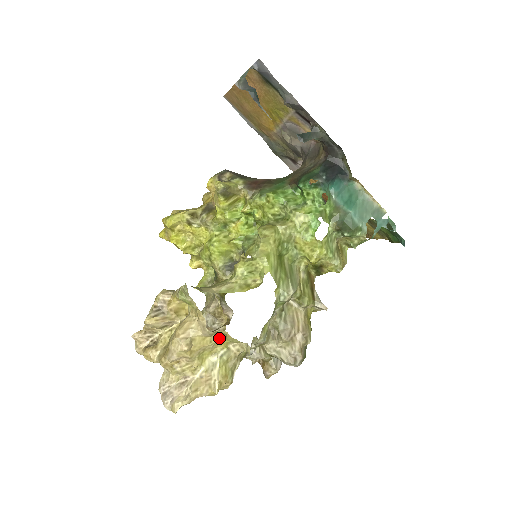
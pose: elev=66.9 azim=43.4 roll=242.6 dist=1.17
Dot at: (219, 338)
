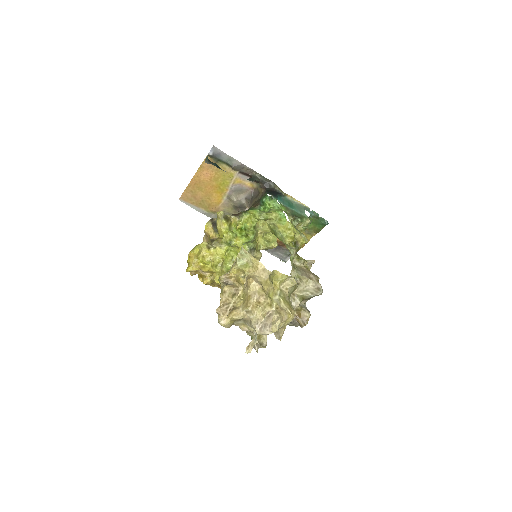
Dot at: (272, 284)
